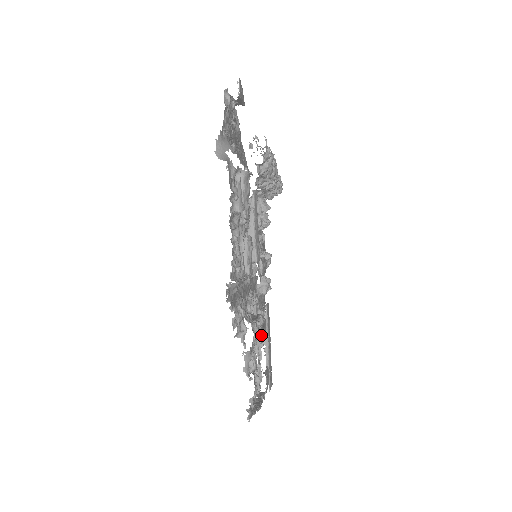
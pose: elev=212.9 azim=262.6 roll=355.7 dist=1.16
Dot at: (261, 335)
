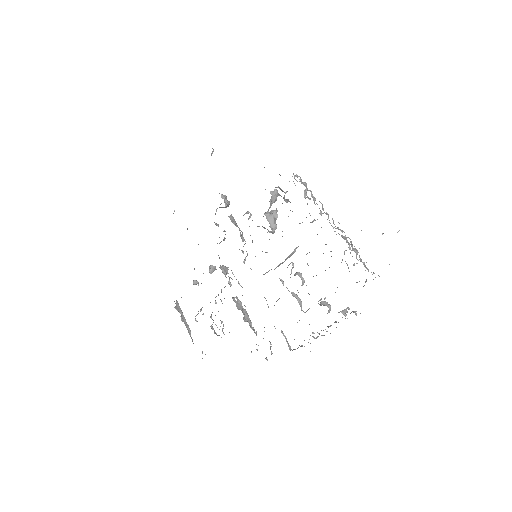
Dot at: occluded
